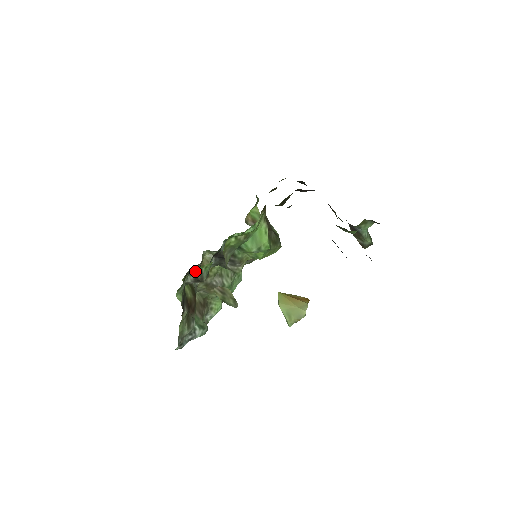
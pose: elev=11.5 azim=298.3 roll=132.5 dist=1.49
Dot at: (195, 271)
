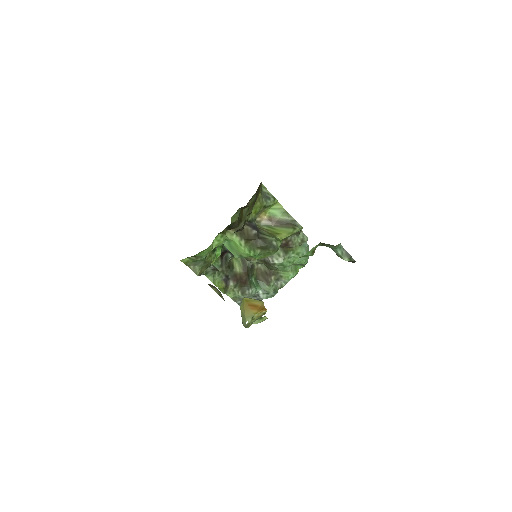
Dot at: occluded
